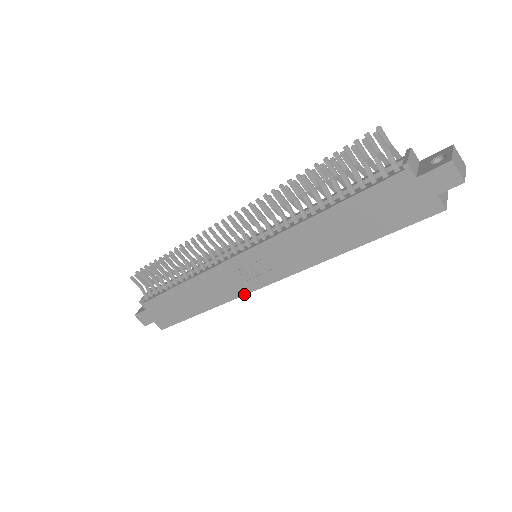
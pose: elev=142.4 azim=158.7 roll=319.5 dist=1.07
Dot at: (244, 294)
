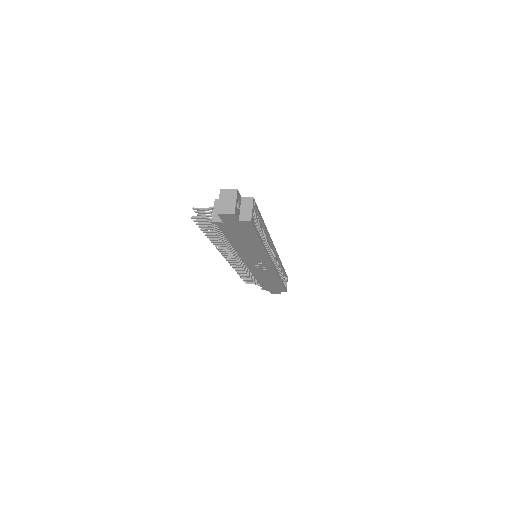
Dot at: (275, 272)
